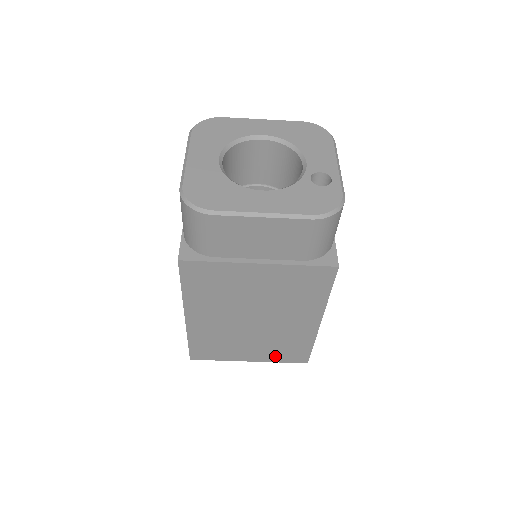
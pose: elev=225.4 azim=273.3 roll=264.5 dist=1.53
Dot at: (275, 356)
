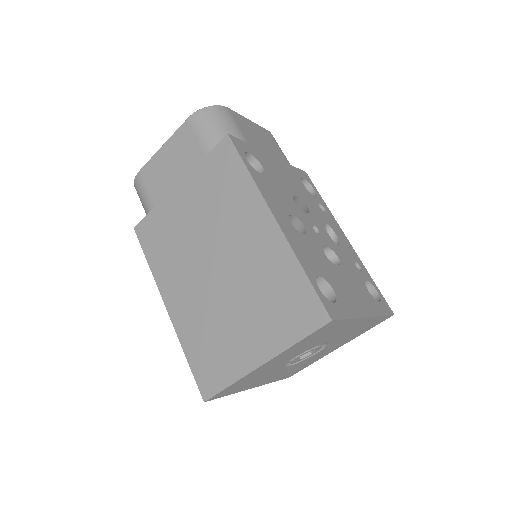
Dot at: (281, 330)
